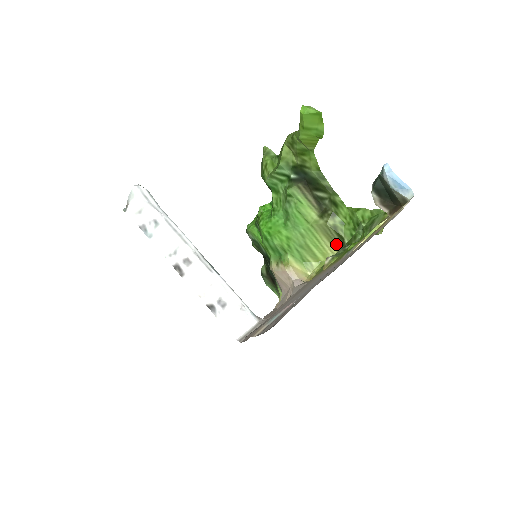
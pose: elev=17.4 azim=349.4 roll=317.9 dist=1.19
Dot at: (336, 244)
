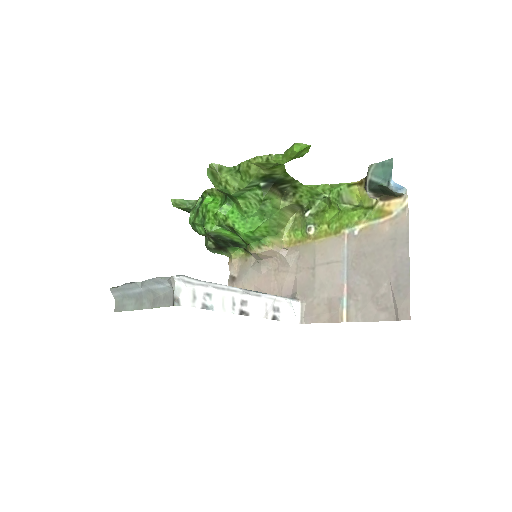
Dot at: (295, 210)
